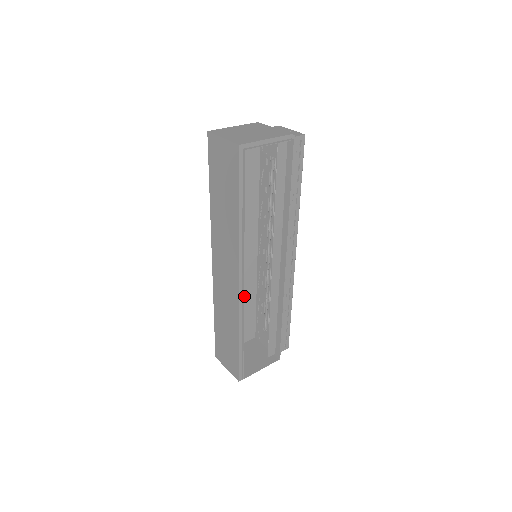
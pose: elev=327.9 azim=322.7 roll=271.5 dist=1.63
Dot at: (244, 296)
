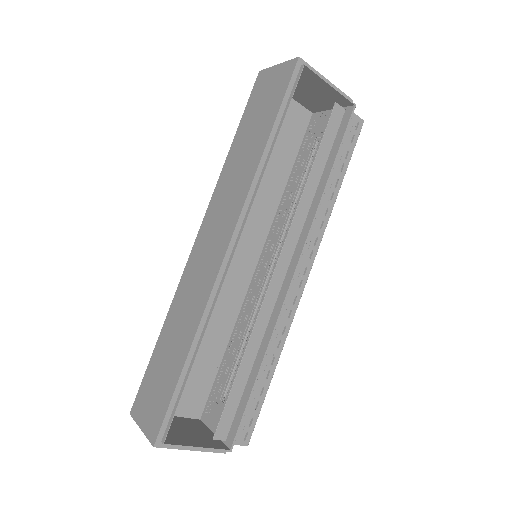
Dot at: (213, 327)
